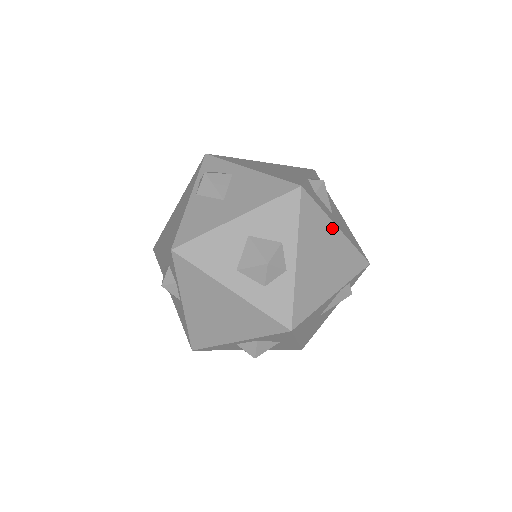
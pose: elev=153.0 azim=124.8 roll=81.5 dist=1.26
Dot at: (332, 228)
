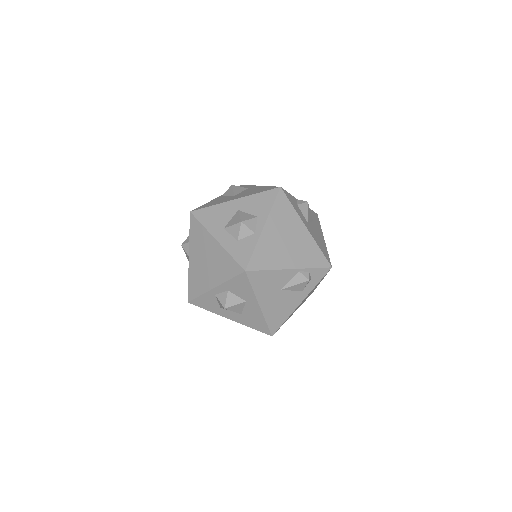
Dot at: (300, 224)
